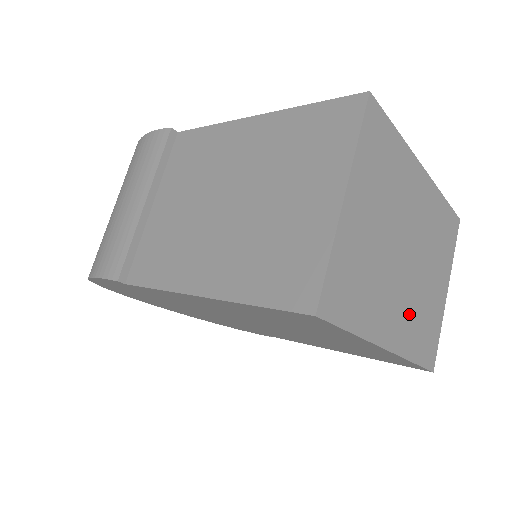
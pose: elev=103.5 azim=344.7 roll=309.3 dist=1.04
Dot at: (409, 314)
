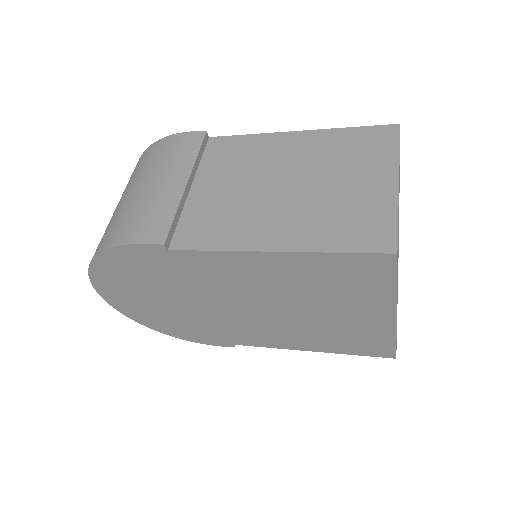
Dot at: occluded
